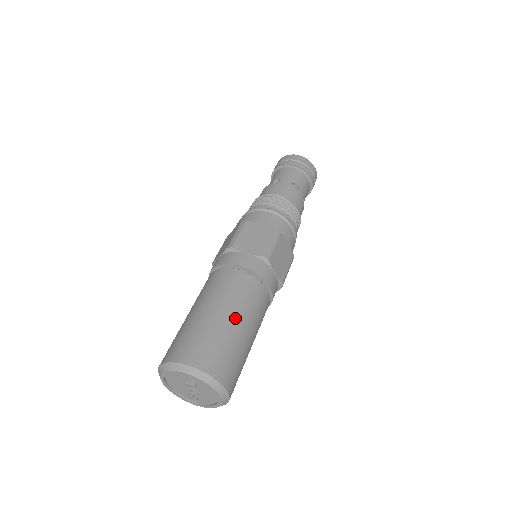
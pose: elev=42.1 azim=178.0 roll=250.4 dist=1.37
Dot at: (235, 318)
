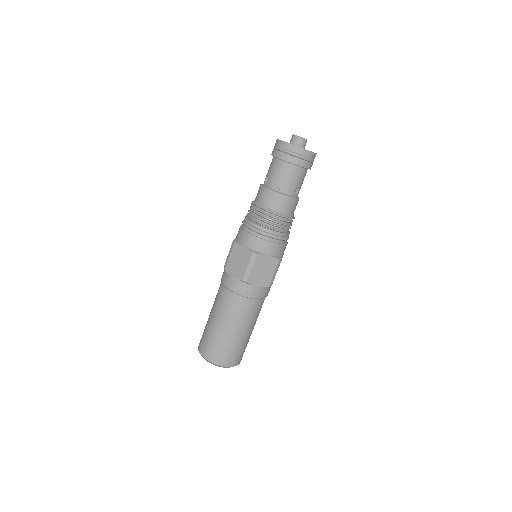
Dot at: (227, 328)
